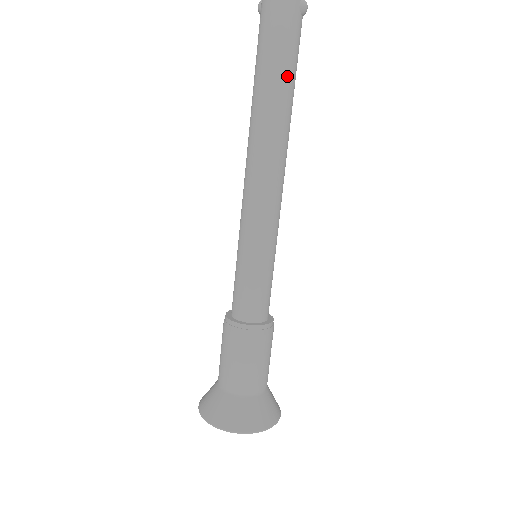
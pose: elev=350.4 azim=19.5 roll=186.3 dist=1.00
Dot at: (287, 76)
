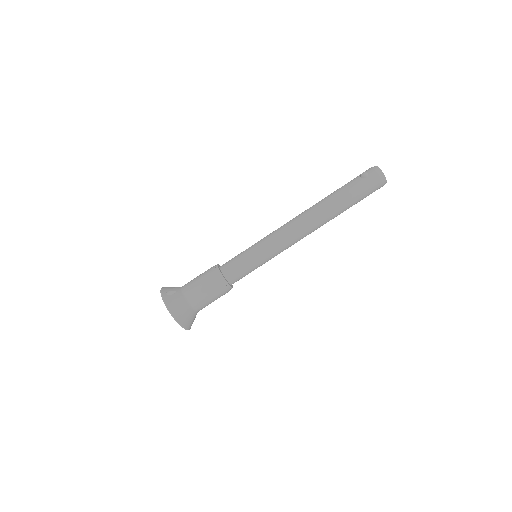
Dot at: occluded
